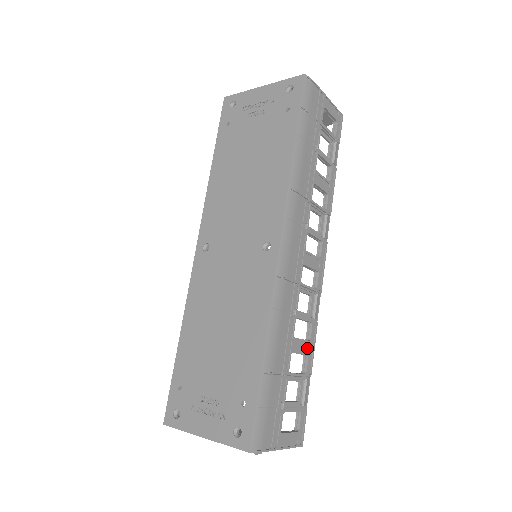
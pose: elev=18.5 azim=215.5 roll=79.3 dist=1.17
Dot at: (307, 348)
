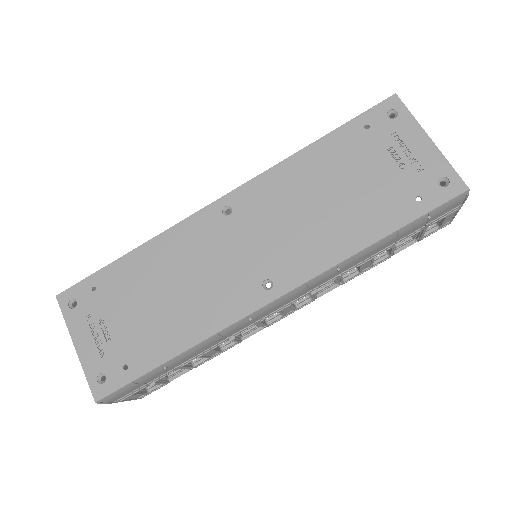
Dot at: (214, 354)
